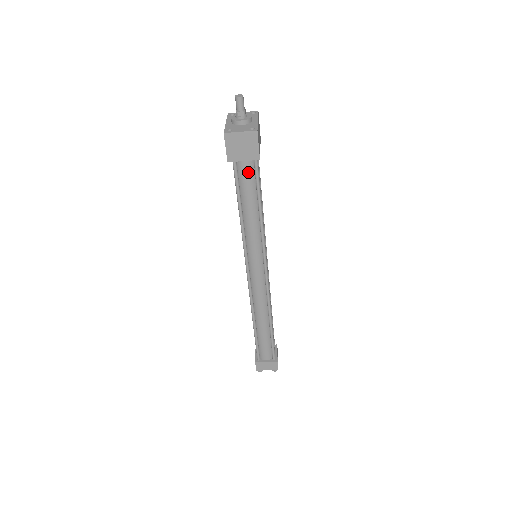
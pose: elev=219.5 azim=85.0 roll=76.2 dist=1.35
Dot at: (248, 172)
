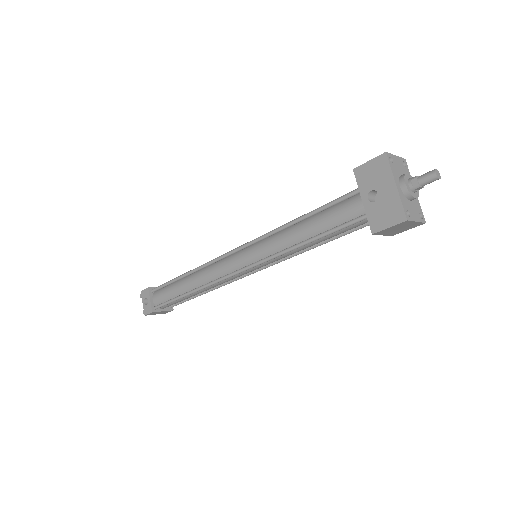
Dot at: (358, 226)
